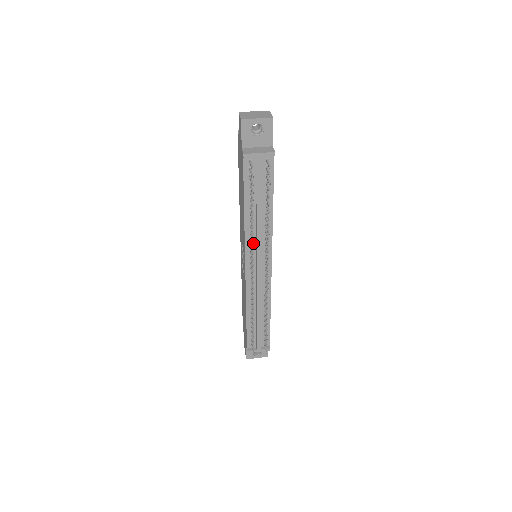
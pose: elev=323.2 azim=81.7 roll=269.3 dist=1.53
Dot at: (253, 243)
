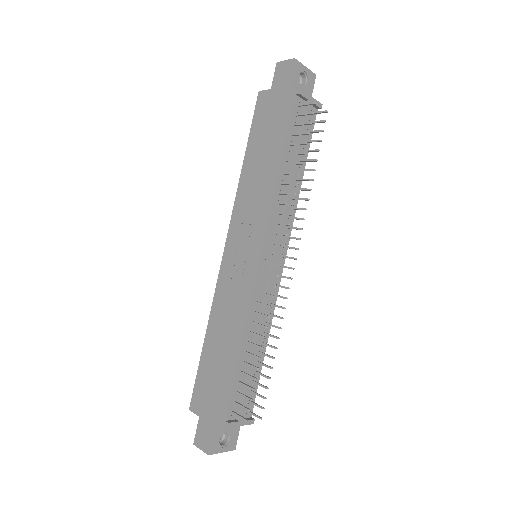
Dot at: (276, 219)
